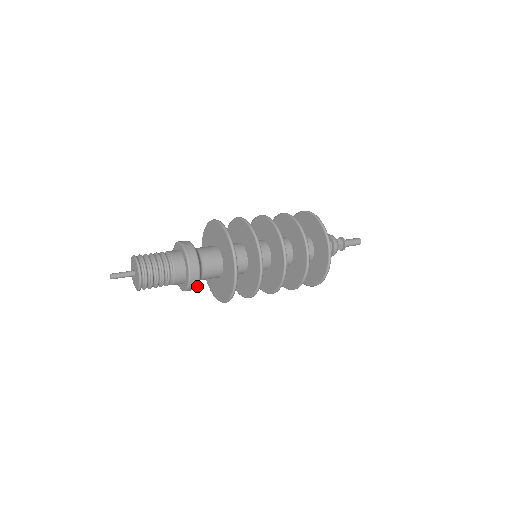
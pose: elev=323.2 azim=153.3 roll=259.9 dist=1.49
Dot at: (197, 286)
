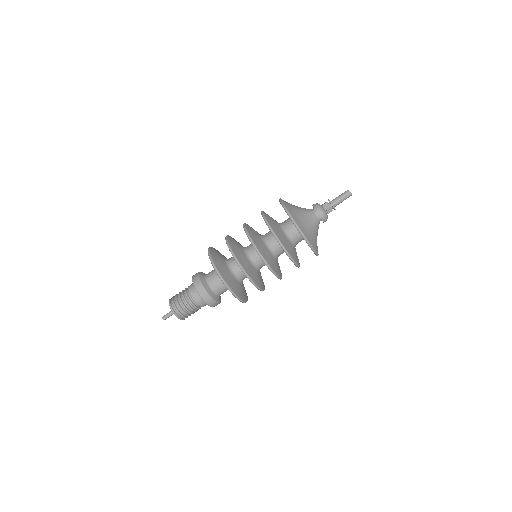
Dot at: (205, 290)
